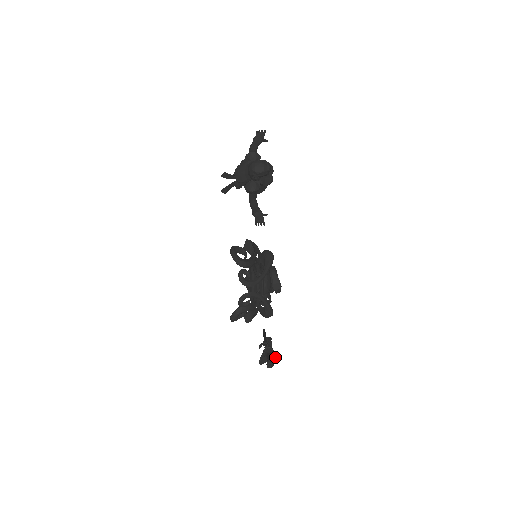
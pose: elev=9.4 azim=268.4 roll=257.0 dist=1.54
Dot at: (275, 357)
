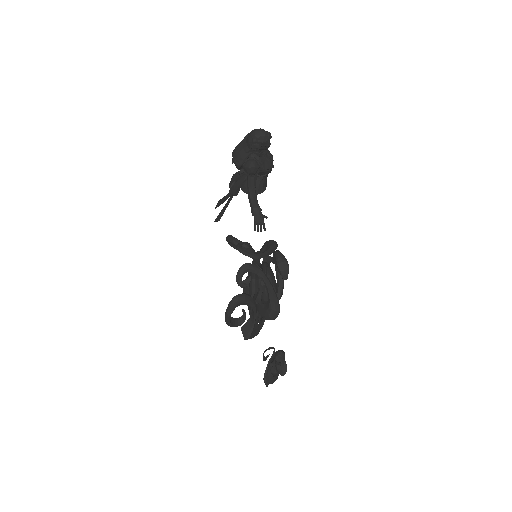
Dot at: (285, 368)
